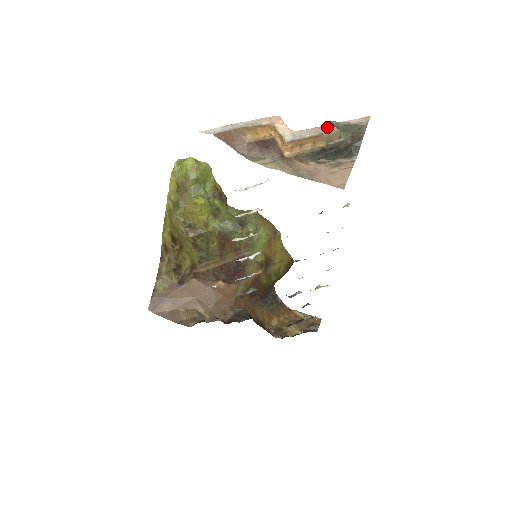
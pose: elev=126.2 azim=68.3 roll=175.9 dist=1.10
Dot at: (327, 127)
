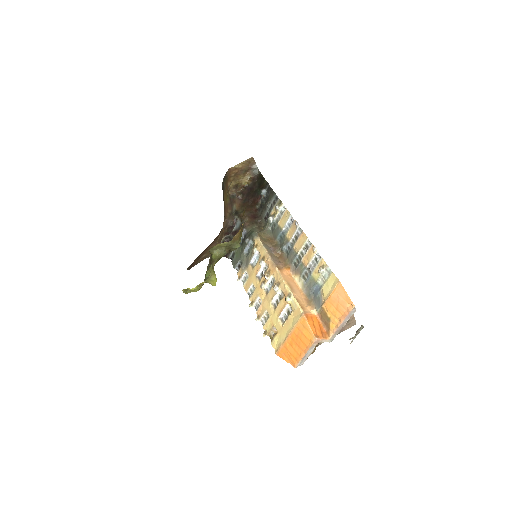
Dot at: (341, 326)
